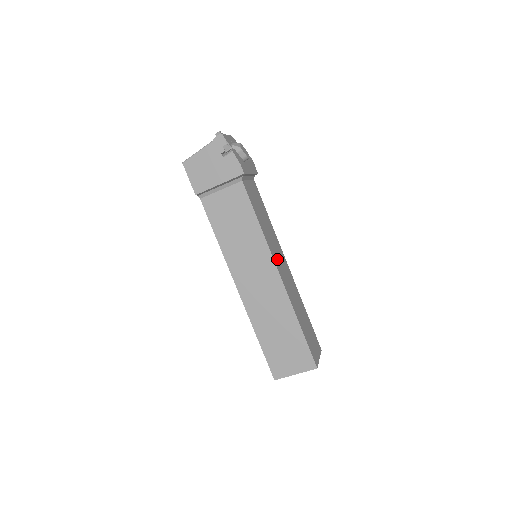
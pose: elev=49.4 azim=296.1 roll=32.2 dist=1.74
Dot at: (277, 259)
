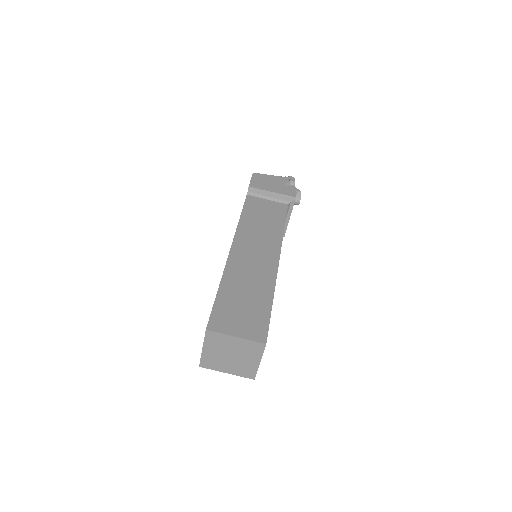
Dot at: occluded
